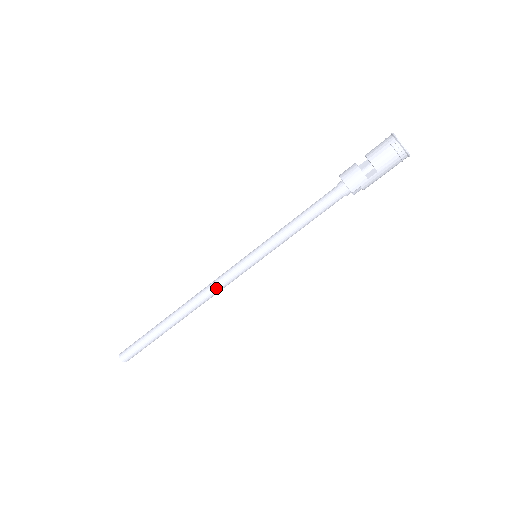
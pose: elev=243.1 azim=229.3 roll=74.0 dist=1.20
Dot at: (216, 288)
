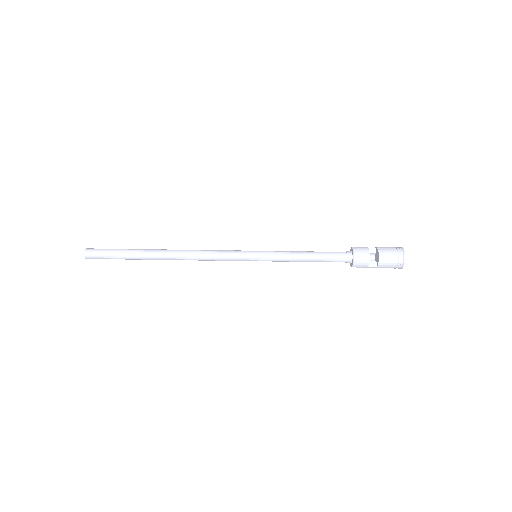
Dot at: (210, 259)
